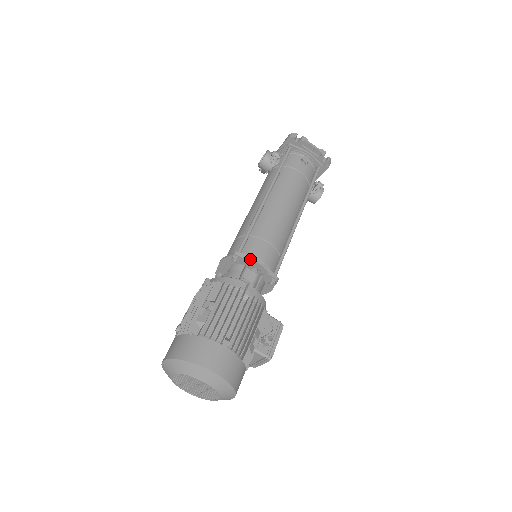
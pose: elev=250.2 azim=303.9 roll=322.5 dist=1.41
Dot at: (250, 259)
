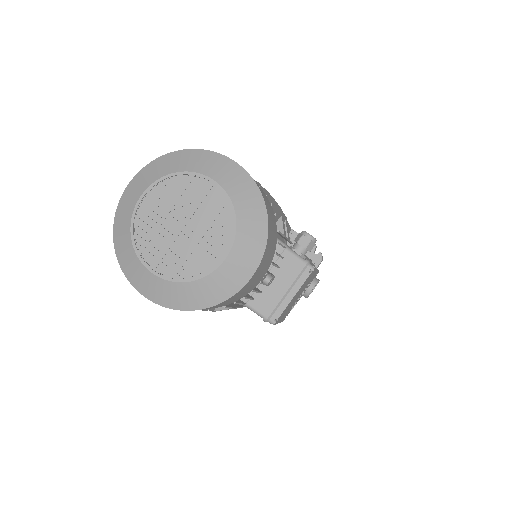
Dot at: occluded
